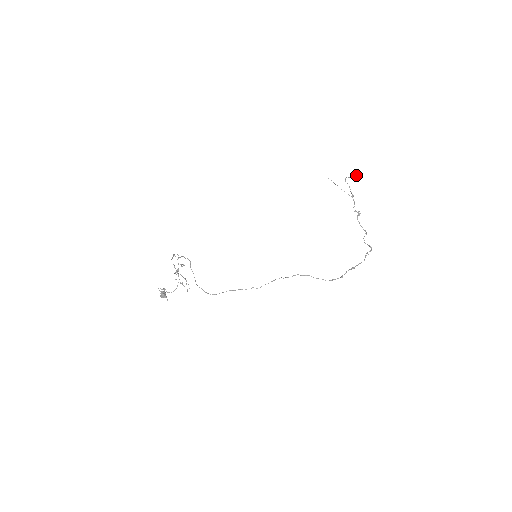
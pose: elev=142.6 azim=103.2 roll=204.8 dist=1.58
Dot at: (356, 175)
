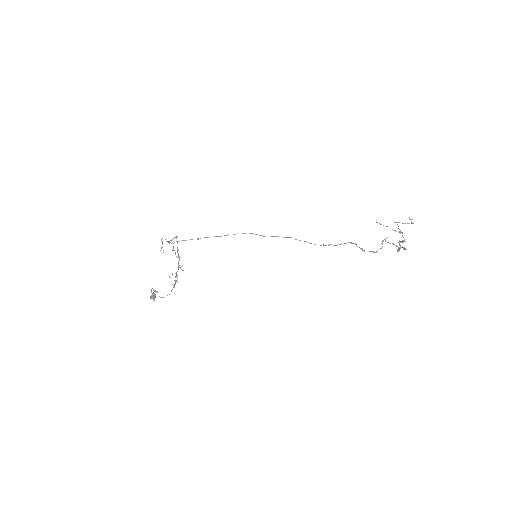
Dot at: (412, 223)
